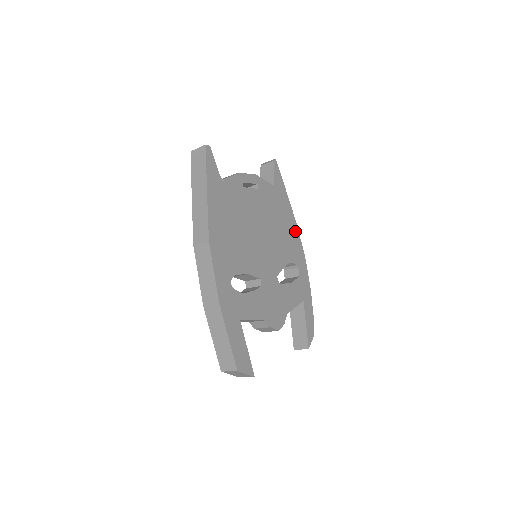
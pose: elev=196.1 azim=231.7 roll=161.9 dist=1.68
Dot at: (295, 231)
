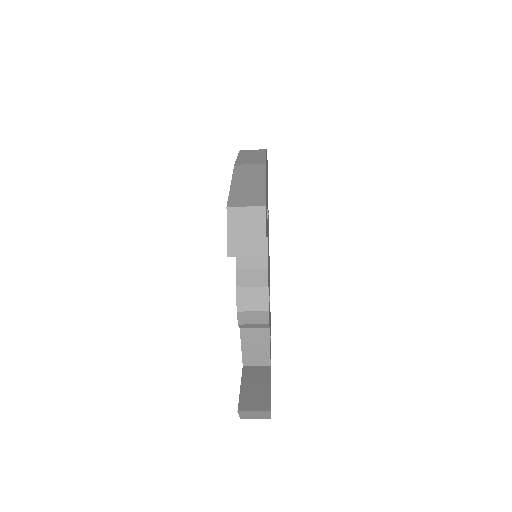
Dot at: (270, 318)
